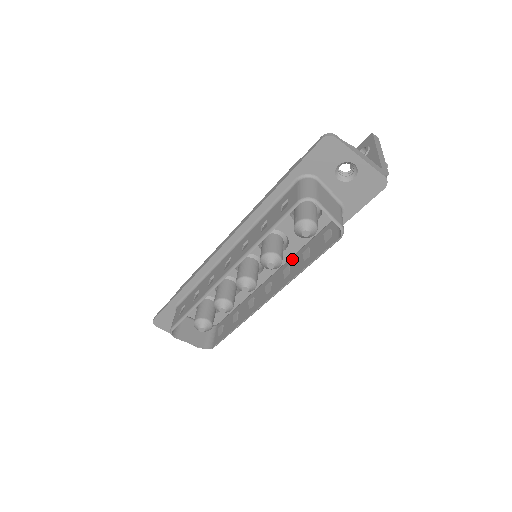
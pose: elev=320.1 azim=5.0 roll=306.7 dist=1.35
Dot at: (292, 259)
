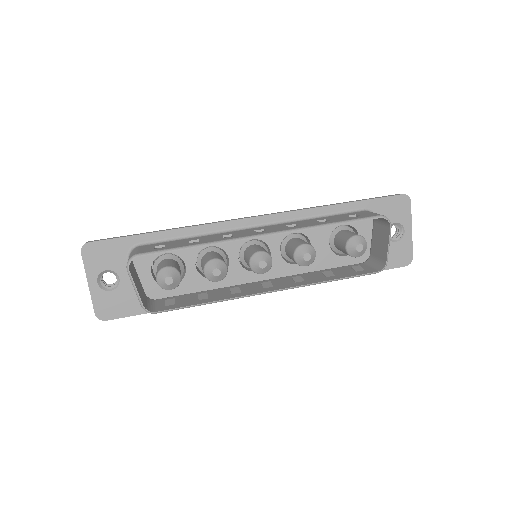
Dot at: (302, 274)
